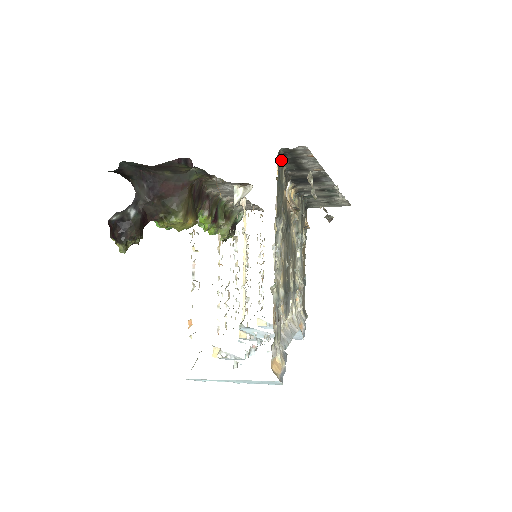
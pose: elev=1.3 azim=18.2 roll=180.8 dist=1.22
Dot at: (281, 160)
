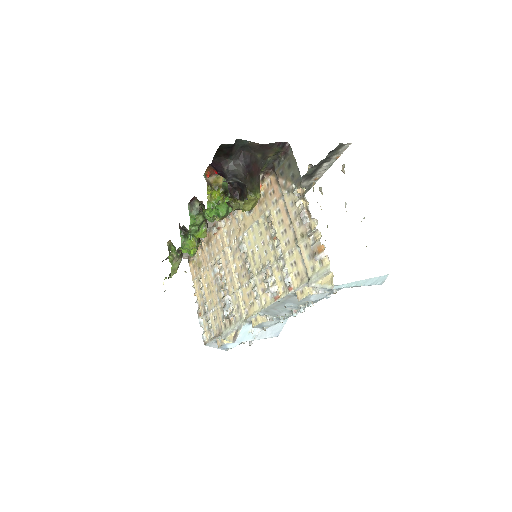
Dot at: occluded
